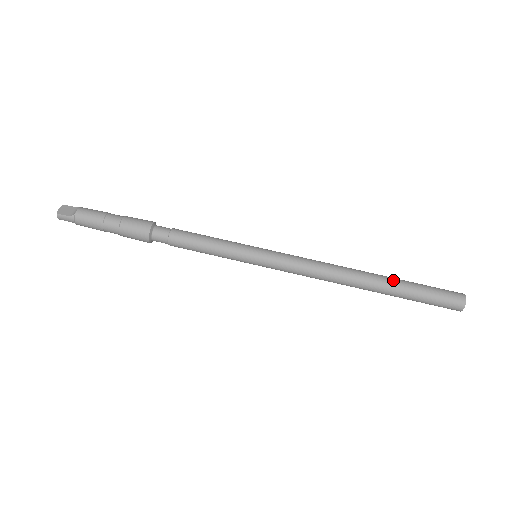
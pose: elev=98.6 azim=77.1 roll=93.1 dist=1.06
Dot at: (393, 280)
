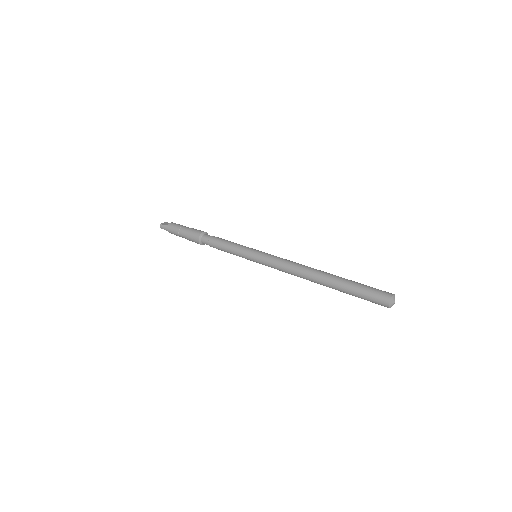
Dot at: (340, 277)
